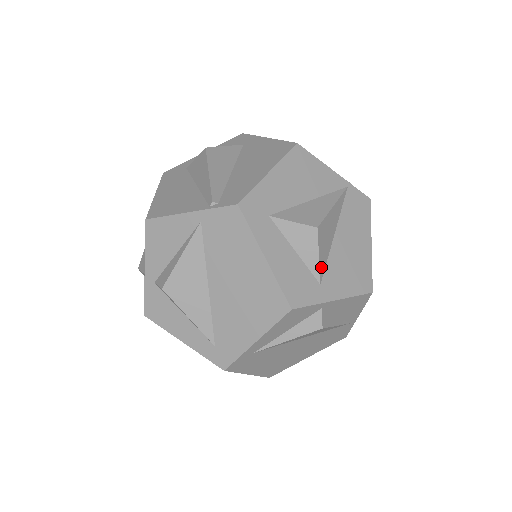
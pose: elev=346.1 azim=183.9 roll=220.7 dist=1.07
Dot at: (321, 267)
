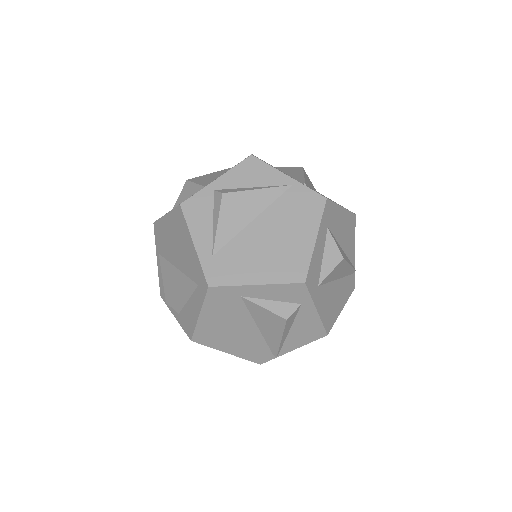
Dot at: (203, 184)
